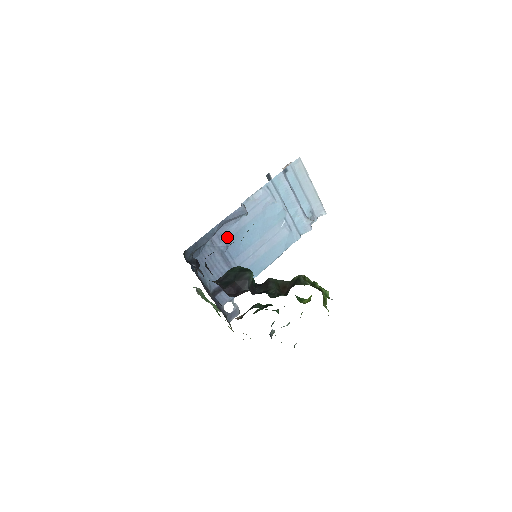
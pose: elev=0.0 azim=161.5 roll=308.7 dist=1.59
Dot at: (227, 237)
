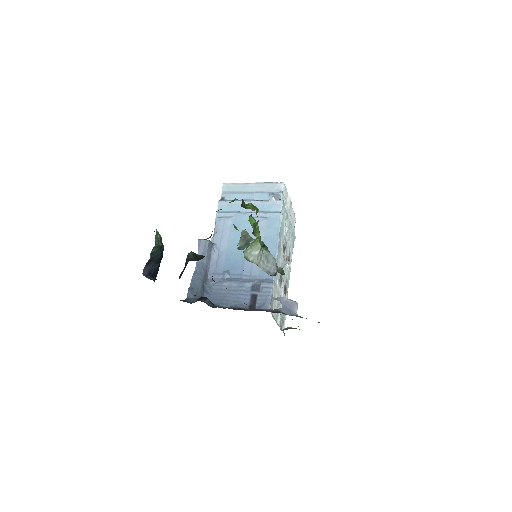
Dot at: (221, 268)
